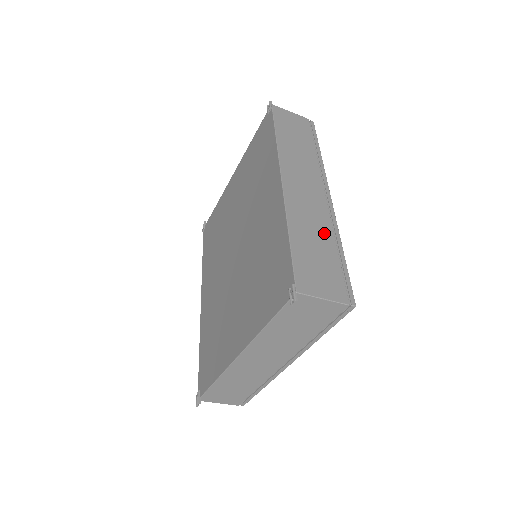
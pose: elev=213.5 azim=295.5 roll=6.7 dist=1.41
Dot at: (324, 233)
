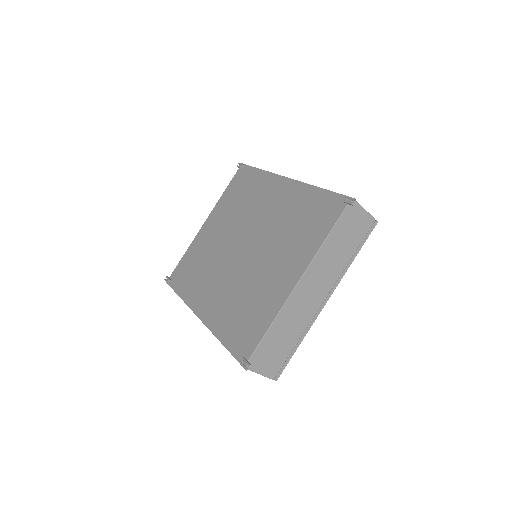
Dot at: occluded
